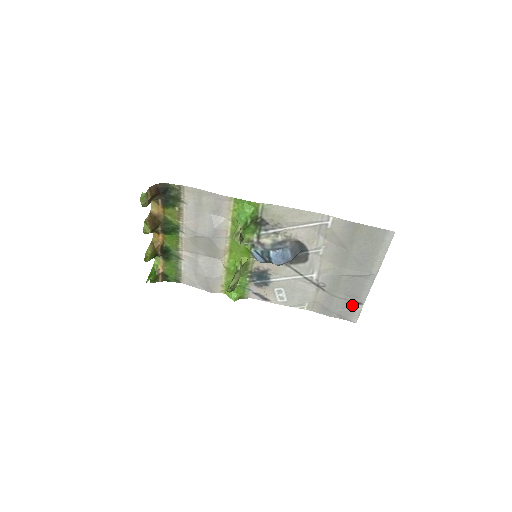
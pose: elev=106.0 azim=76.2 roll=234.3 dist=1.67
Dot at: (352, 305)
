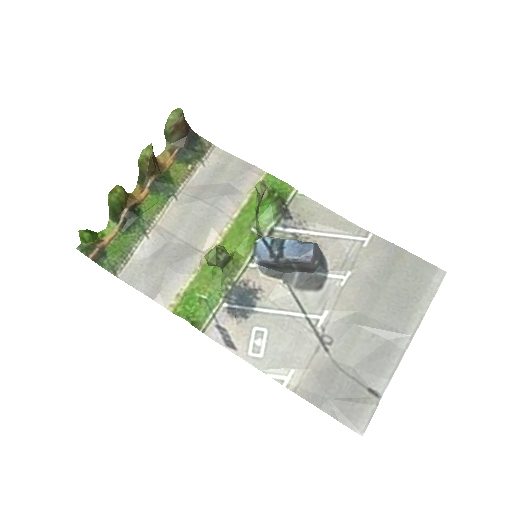
Dot at: (363, 394)
